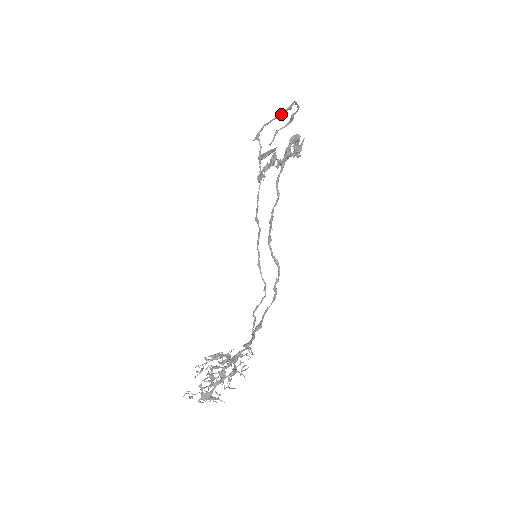
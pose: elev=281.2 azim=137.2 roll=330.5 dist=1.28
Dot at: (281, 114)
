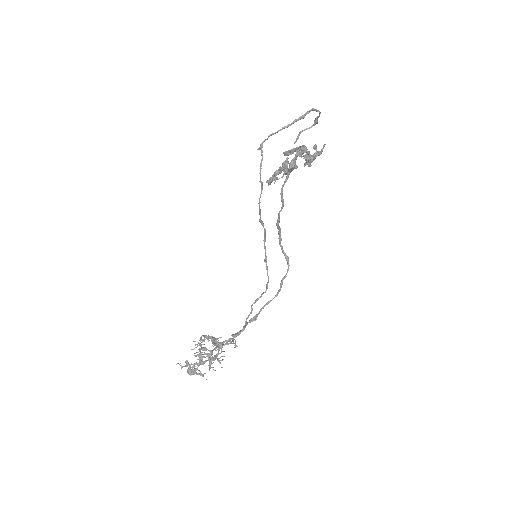
Dot at: (291, 124)
